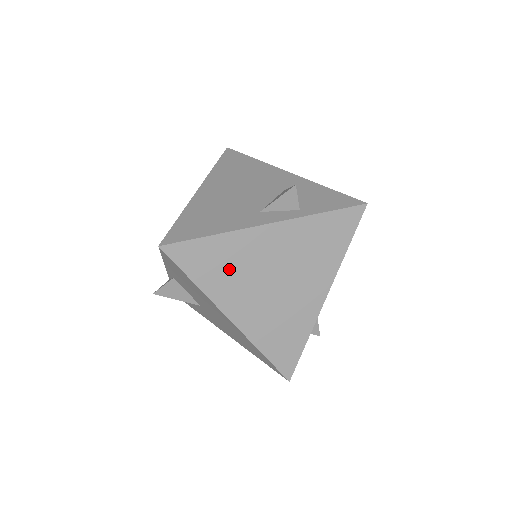
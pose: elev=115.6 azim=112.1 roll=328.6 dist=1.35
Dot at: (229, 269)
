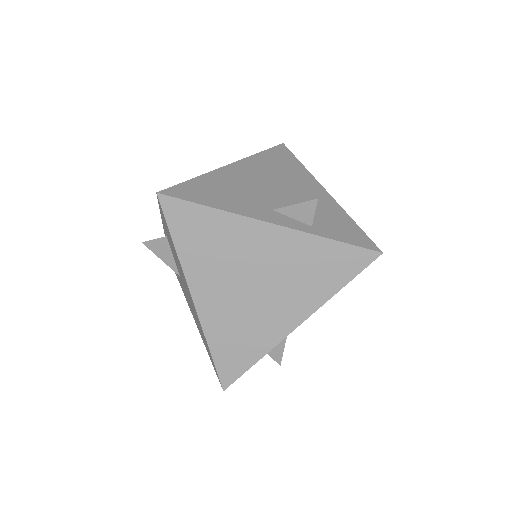
Dot at: (214, 249)
